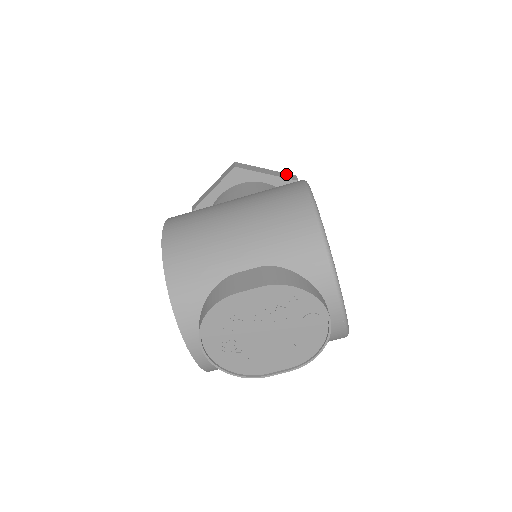
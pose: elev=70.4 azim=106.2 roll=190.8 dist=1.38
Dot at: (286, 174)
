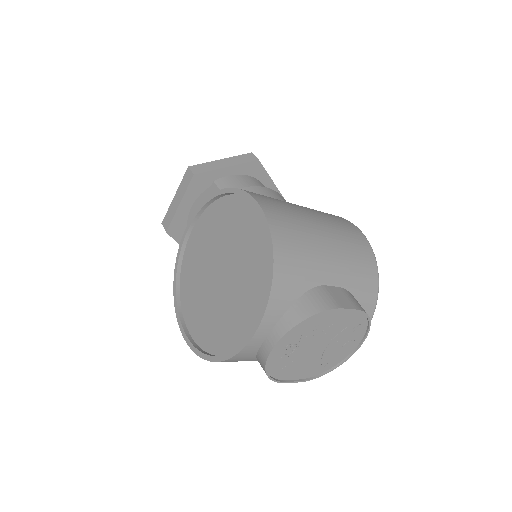
Dot at: occluded
